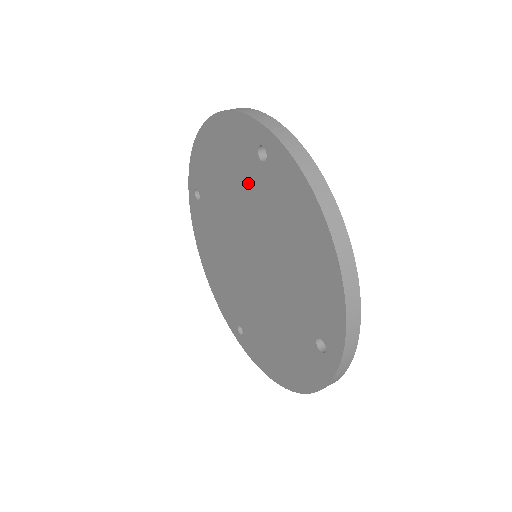
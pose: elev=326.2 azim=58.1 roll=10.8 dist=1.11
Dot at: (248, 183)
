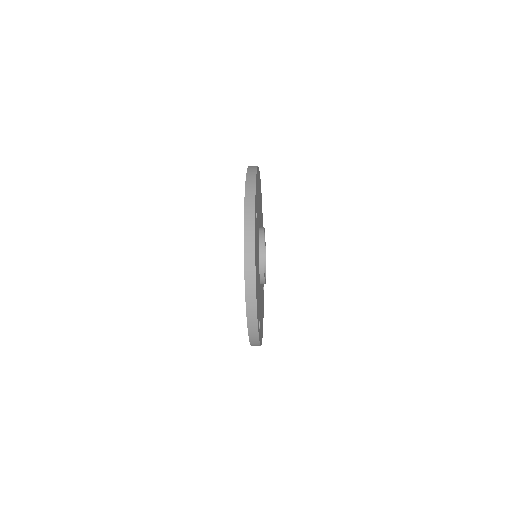
Dot at: occluded
